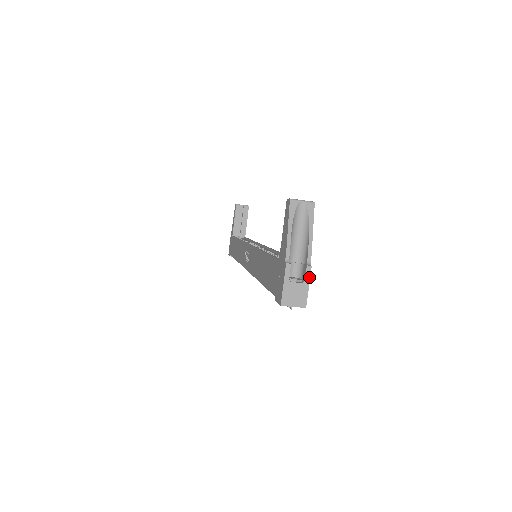
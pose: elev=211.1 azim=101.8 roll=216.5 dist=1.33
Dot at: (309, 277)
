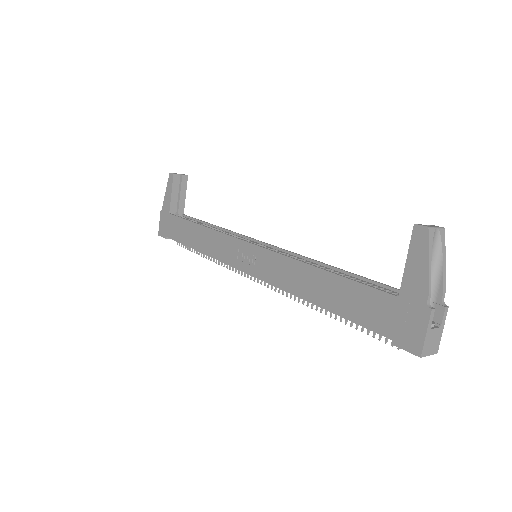
Dot at: (445, 319)
